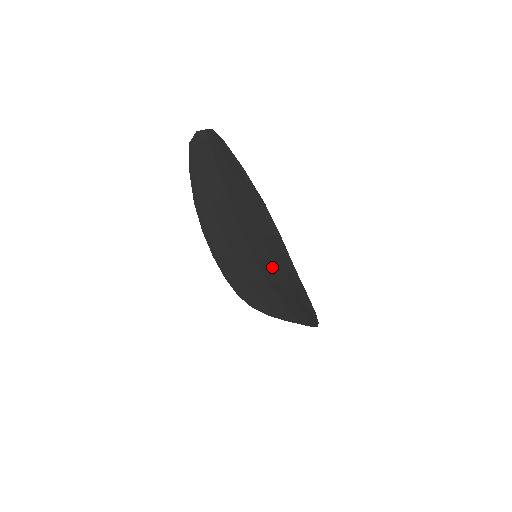
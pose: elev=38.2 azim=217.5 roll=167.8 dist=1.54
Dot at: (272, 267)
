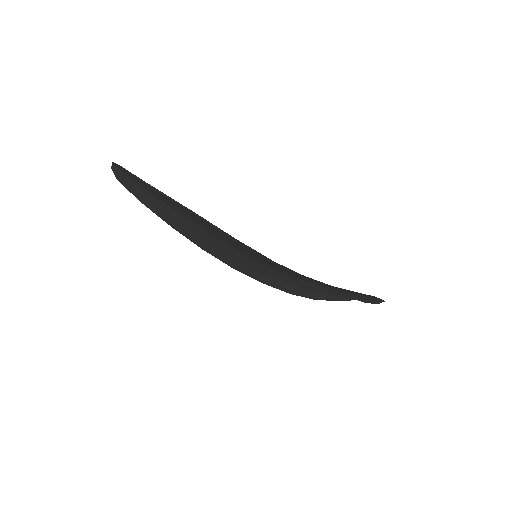
Dot at: (270, 264)
